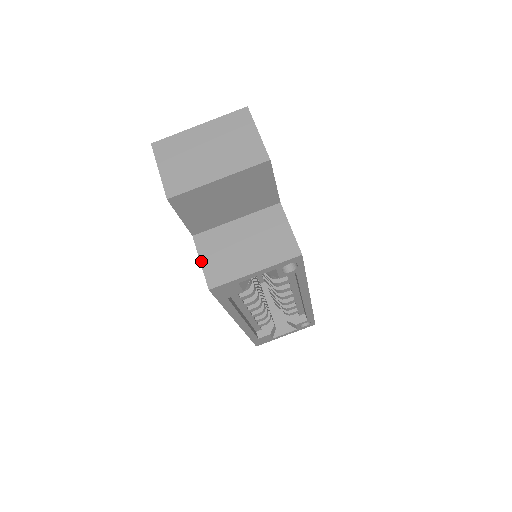
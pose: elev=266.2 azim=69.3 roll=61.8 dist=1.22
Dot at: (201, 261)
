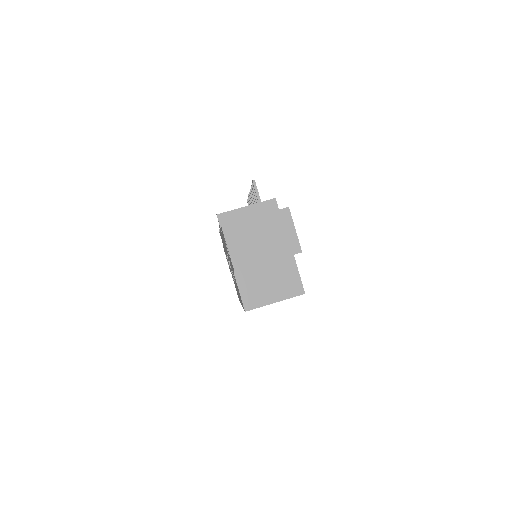
Dot at: (240, 291)
